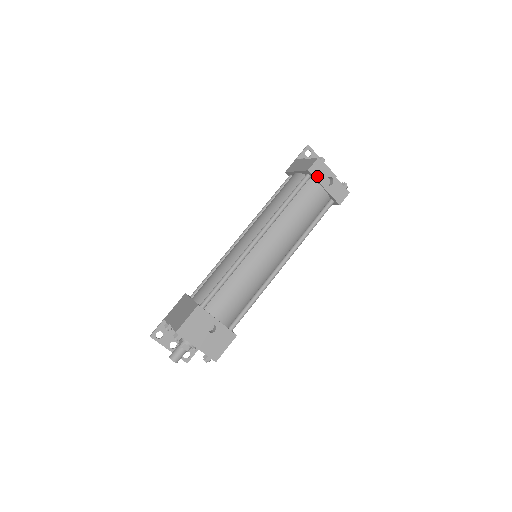
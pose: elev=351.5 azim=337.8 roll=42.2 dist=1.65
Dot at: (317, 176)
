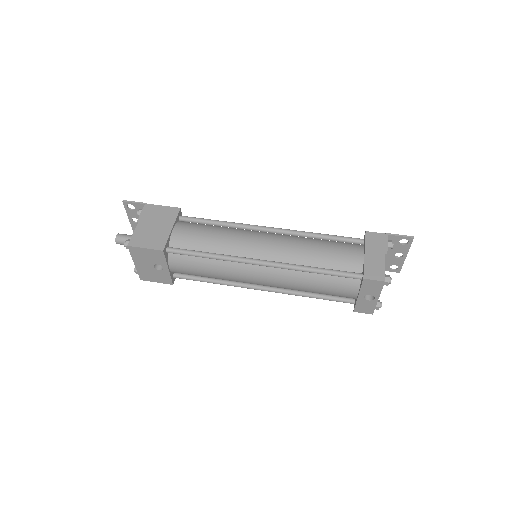
Dot at: (365, 287)
